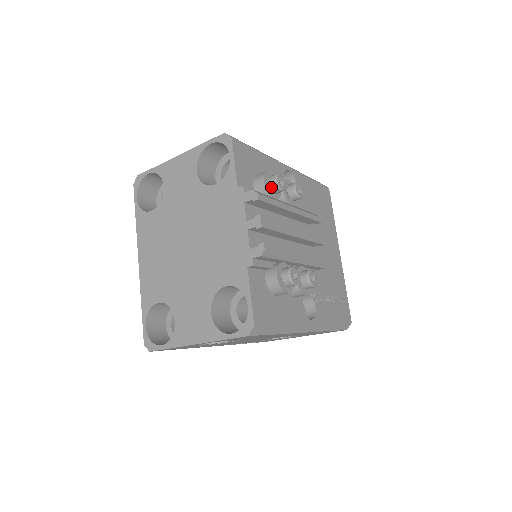
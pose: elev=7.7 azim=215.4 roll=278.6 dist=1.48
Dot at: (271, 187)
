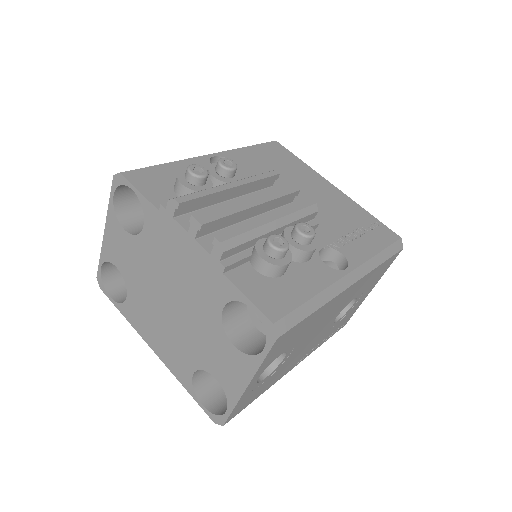
Dot at: (193, 183)
